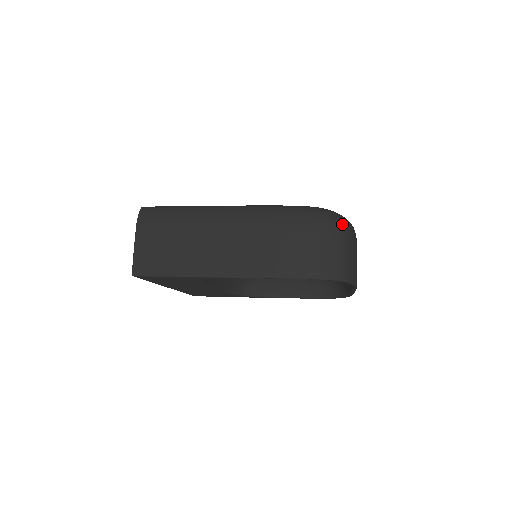
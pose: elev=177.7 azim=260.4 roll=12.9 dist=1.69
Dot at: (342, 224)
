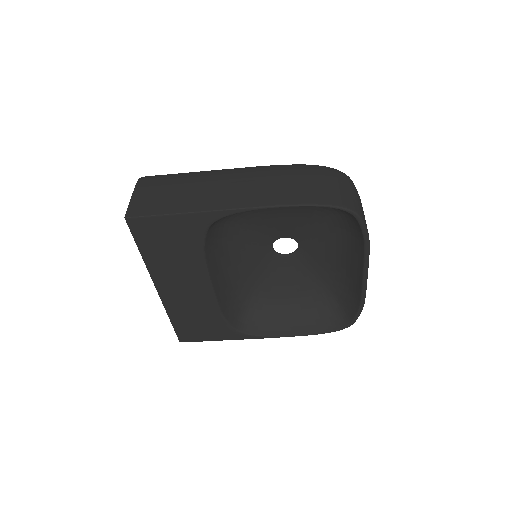
Dot at: (346, 175)
